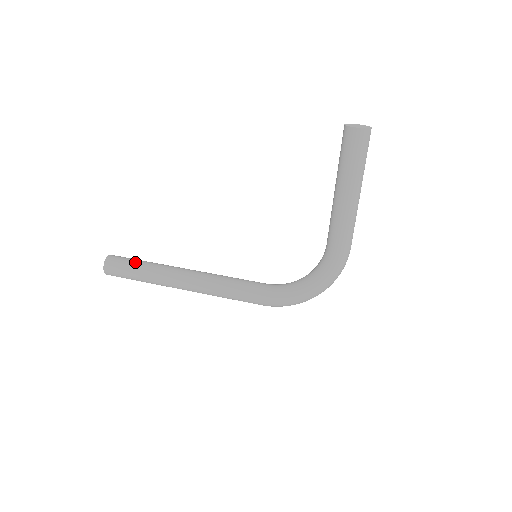
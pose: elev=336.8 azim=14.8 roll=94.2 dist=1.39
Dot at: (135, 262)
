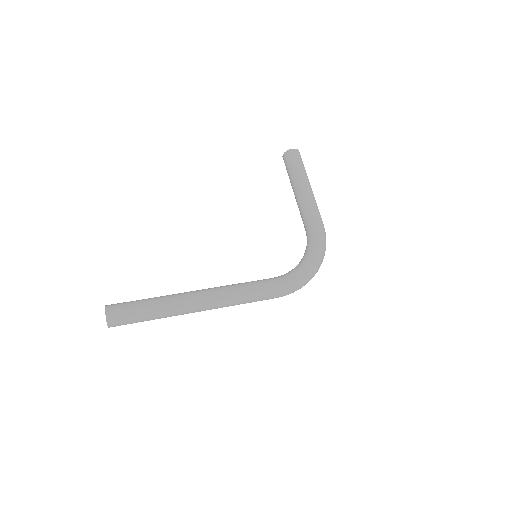
Dot at: occluded
